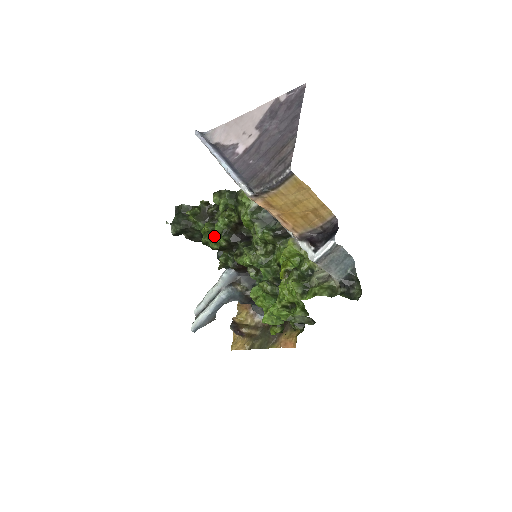
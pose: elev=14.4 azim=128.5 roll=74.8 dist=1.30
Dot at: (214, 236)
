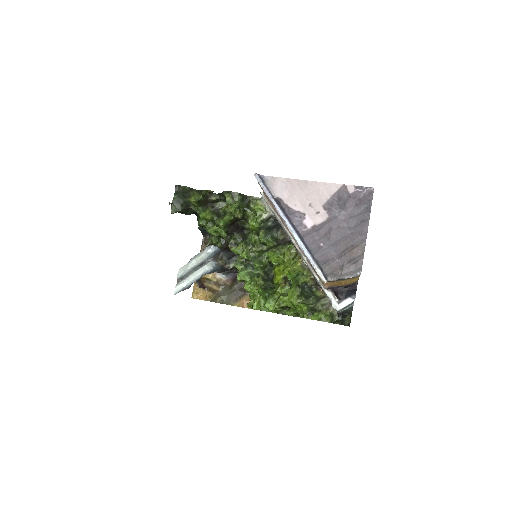
Dot at: (216, 227)
